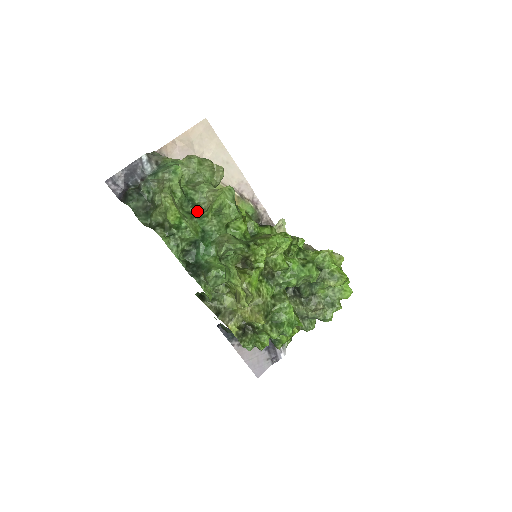
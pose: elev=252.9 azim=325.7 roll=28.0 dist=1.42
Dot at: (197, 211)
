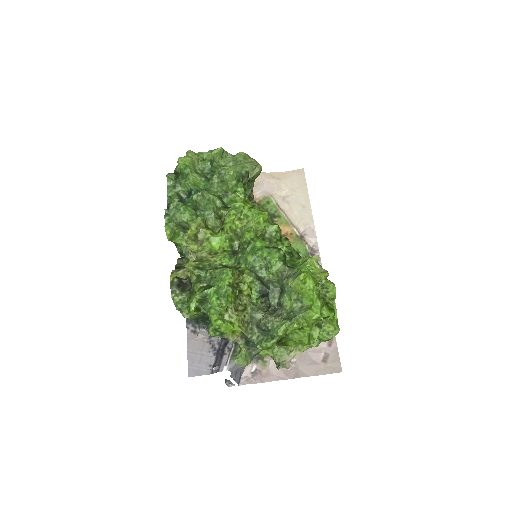
Dot at: occluded
